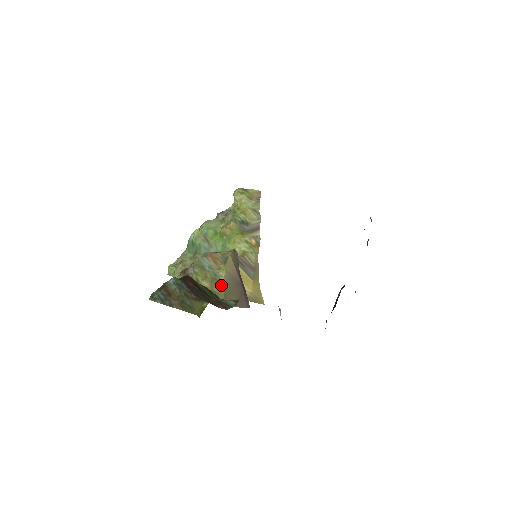
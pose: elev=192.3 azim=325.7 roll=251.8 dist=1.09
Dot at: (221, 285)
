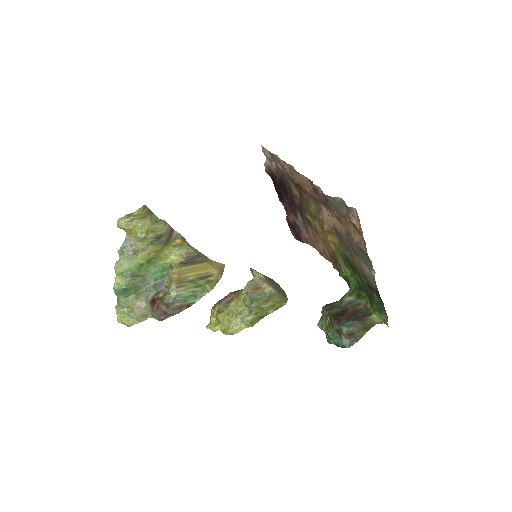
Dot at: (277, 294)
